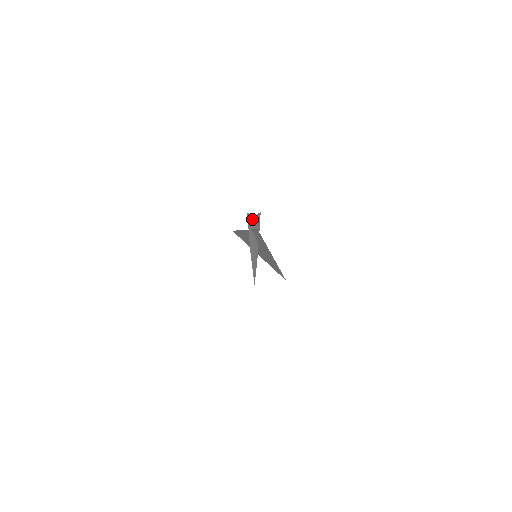
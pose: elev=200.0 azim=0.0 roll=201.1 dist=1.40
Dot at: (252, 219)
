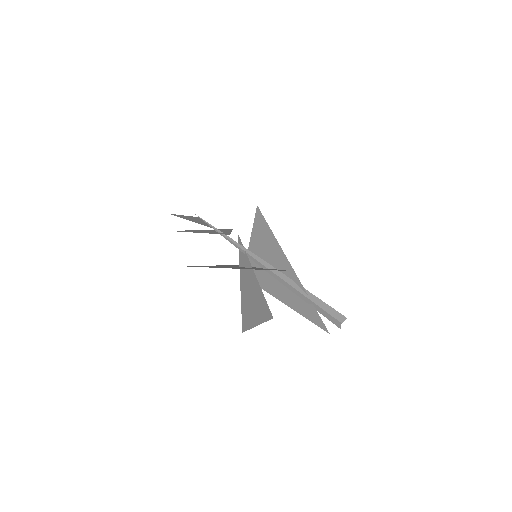
Dot at: (334, 322)
